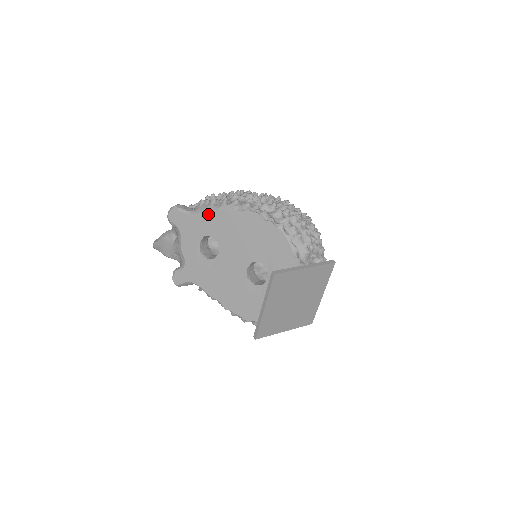
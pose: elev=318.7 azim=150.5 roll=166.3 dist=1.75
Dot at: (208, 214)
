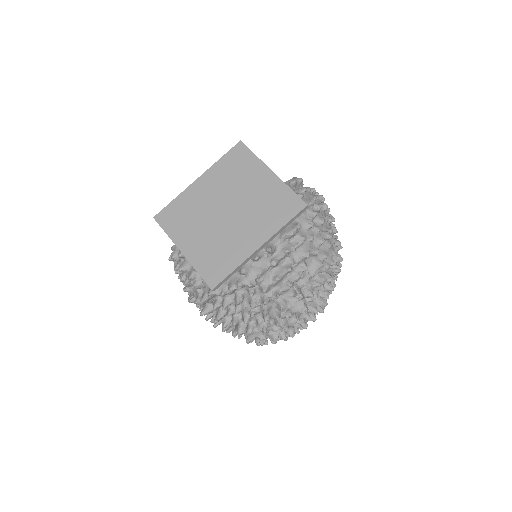
Dot at: occluded
